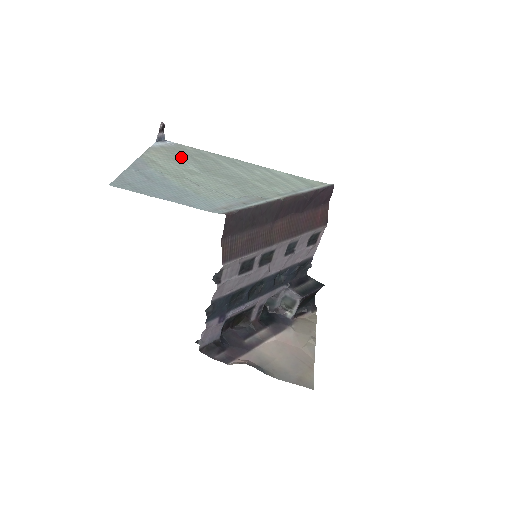
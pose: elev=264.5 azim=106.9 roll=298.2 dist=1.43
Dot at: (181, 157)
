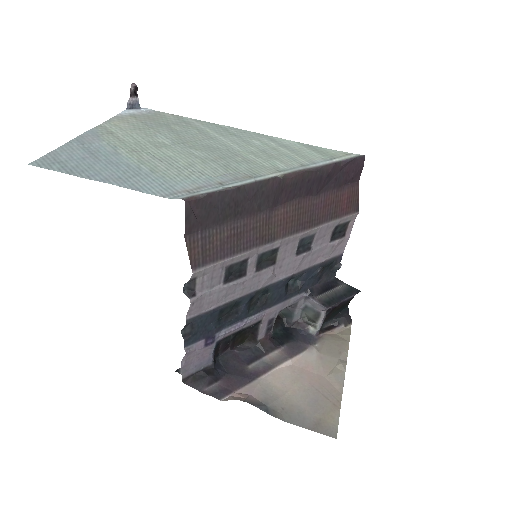
Dot at: (153, 126)
